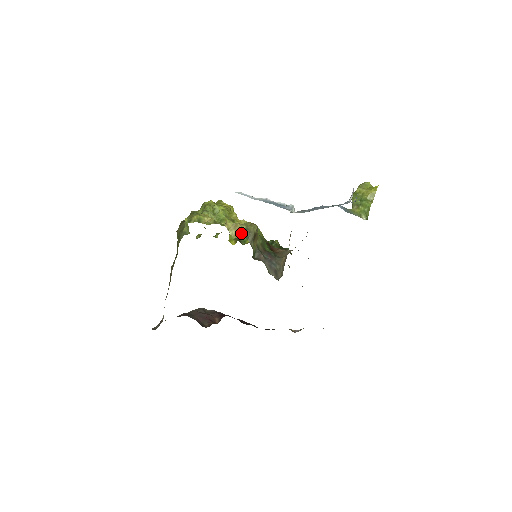
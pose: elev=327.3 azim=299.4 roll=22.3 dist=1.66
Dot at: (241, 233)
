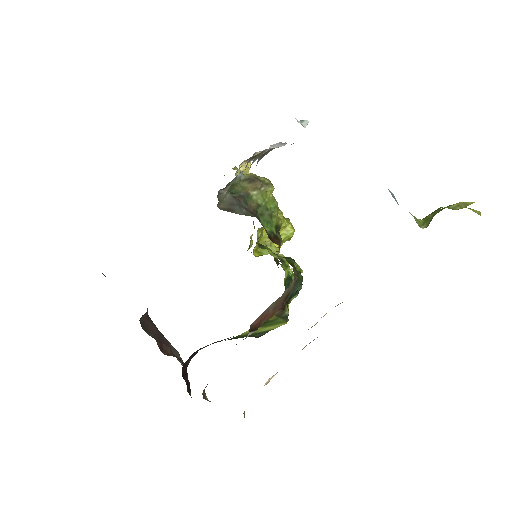
Dot at: occluded
